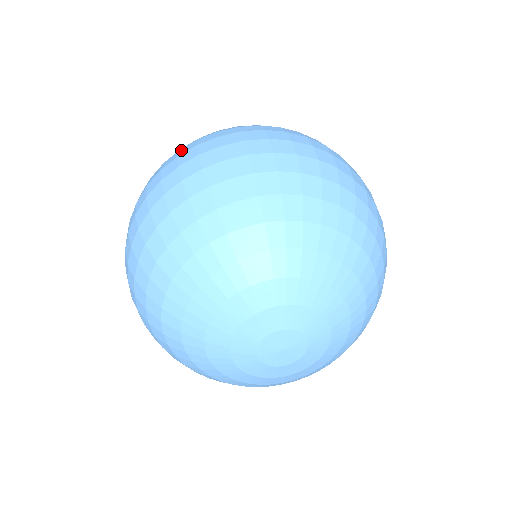
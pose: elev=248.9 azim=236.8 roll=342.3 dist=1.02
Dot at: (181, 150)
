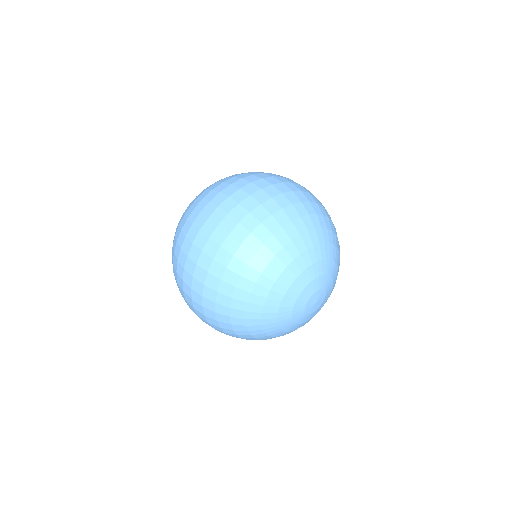
Dot at: (195, 224)
